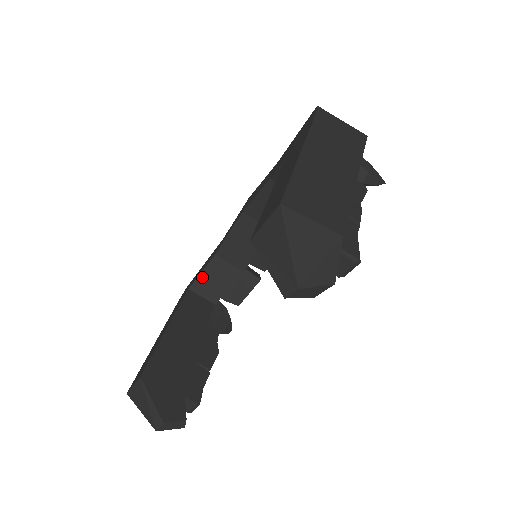
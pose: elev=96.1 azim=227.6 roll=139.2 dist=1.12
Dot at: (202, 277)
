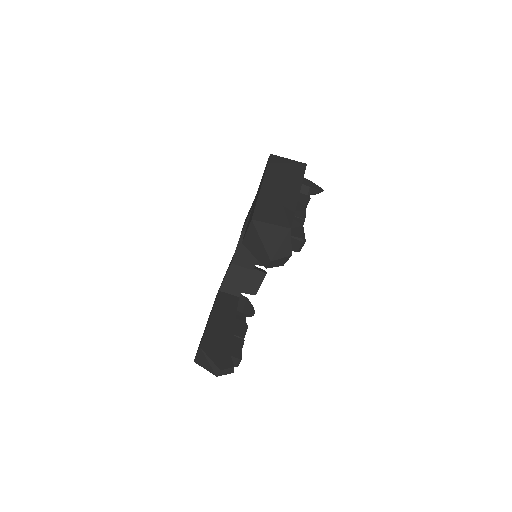
Dot at: (226, 280)
